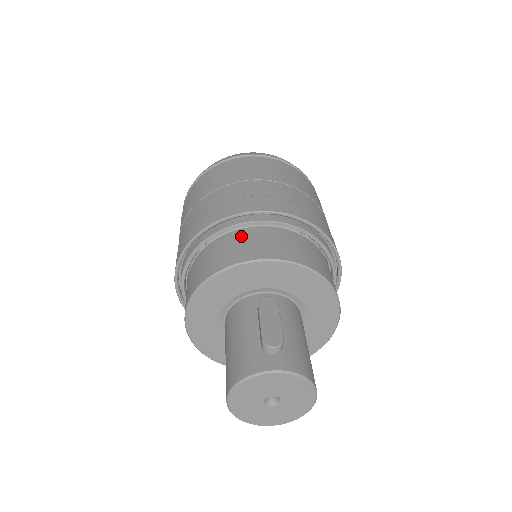
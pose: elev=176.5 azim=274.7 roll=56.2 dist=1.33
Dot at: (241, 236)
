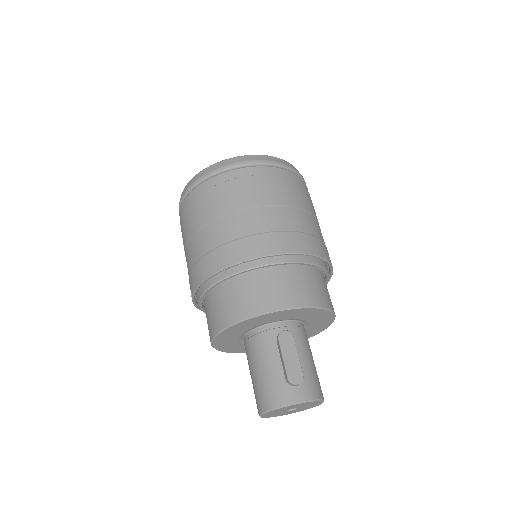
Dot at: (259, 278)
